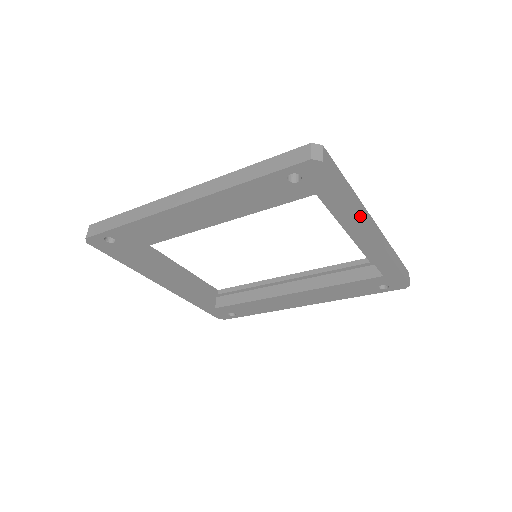
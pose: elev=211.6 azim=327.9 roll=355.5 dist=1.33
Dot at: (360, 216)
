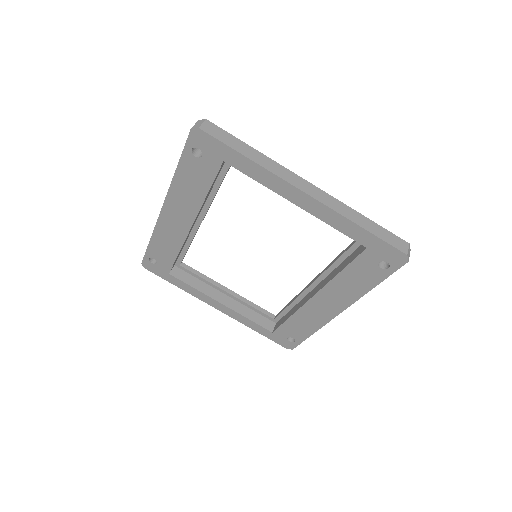
Dot at: (272, 174)
